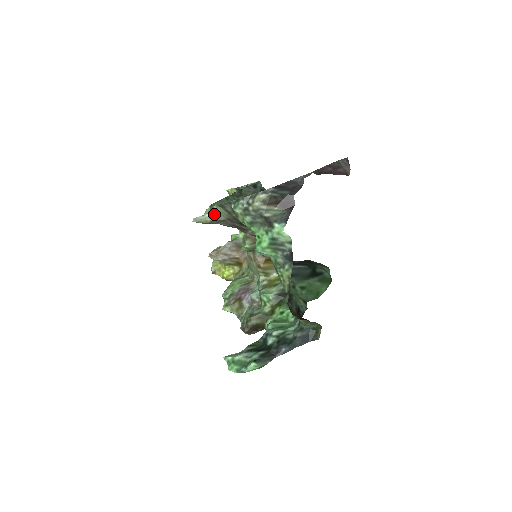
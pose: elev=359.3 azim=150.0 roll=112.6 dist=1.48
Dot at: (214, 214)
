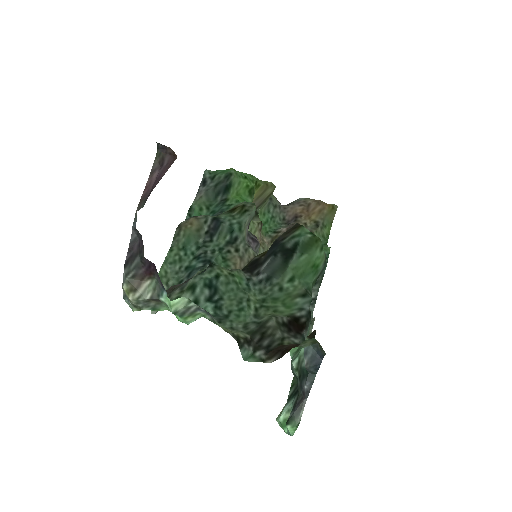
Dot at: occluded
